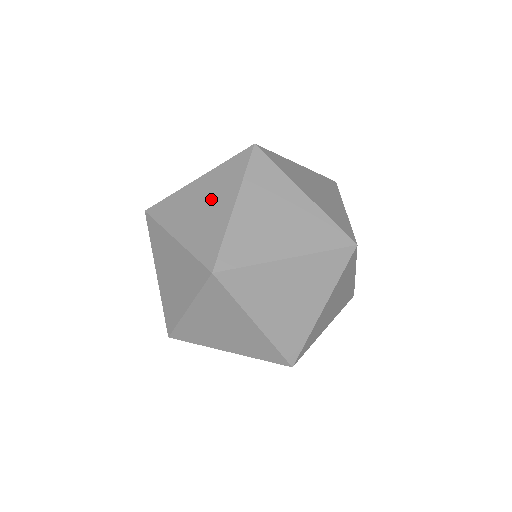
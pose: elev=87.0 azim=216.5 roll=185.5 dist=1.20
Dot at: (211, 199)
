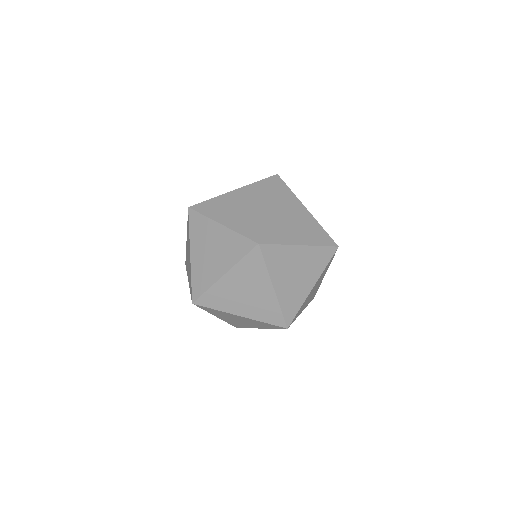
Dot at: occluded
